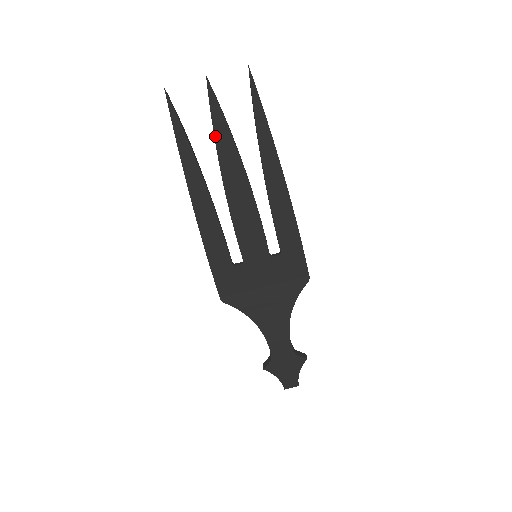
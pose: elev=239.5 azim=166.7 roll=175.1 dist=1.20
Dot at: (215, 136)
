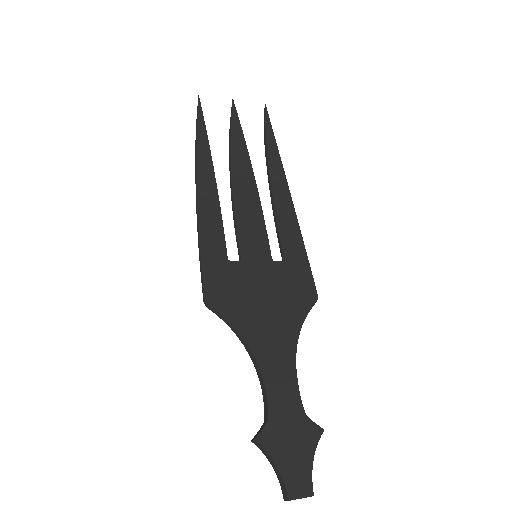
Dot at: (231, 138)
